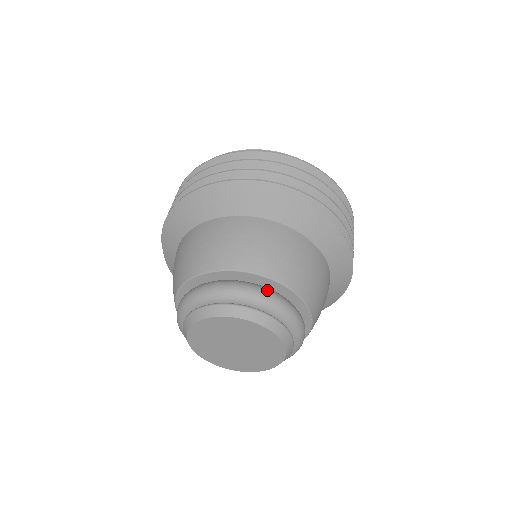
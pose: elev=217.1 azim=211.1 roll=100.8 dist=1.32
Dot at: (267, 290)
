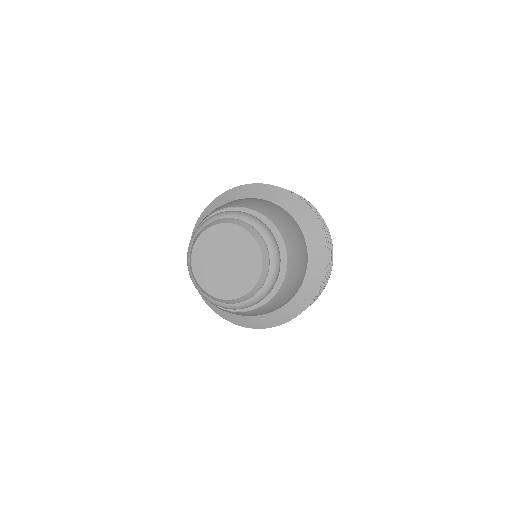
Dot at: (265, 224)
